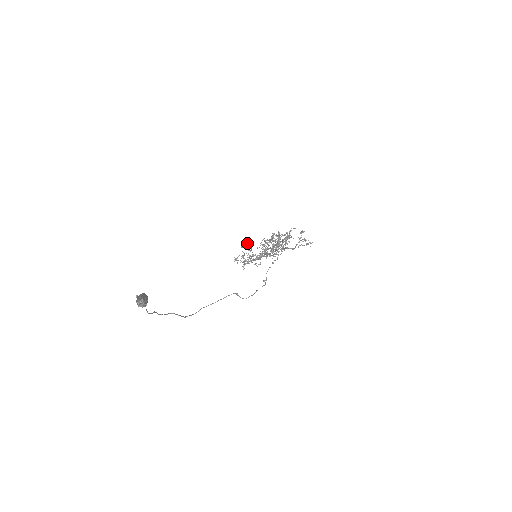
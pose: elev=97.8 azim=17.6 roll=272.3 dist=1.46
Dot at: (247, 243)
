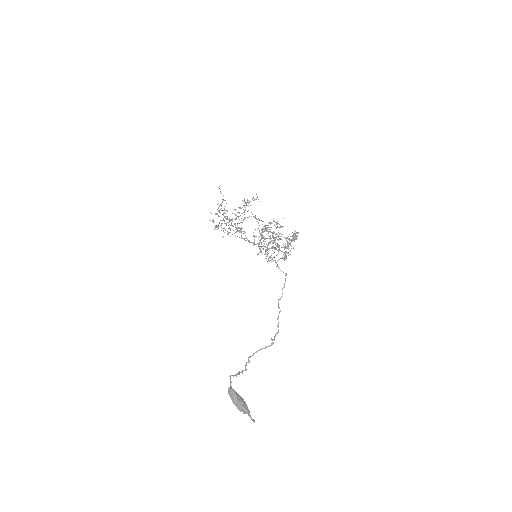
Dot at: occluded
